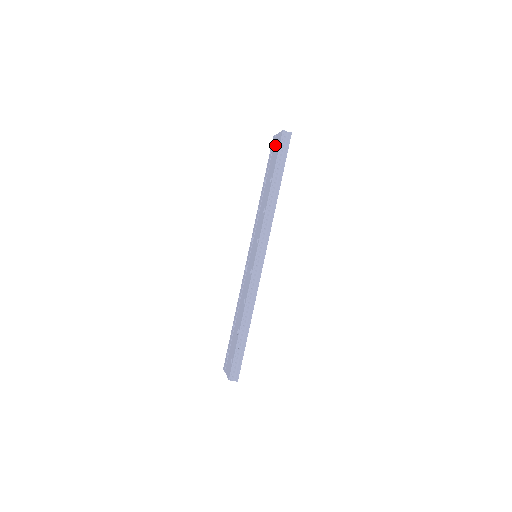
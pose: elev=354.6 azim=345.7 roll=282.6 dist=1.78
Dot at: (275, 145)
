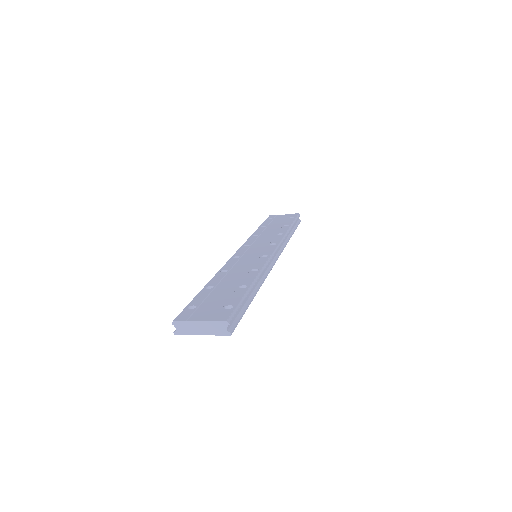
Dot at: (281, 217)
